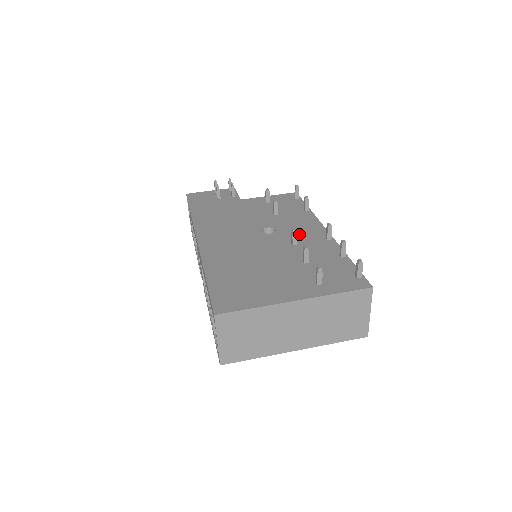
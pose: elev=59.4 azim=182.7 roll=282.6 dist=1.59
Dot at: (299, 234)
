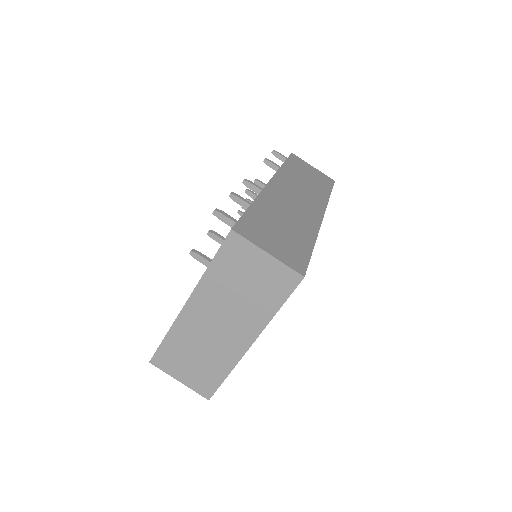
Dot at: occluded
